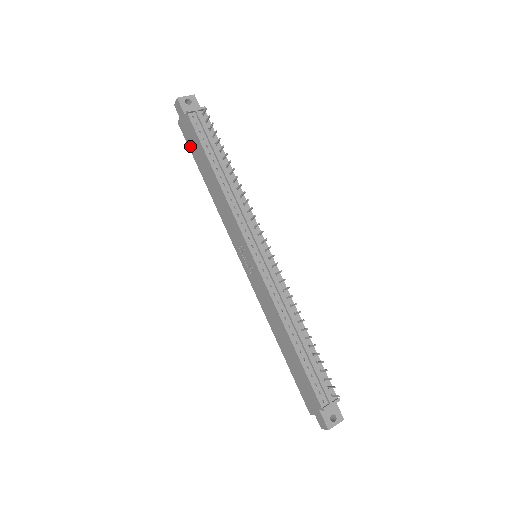
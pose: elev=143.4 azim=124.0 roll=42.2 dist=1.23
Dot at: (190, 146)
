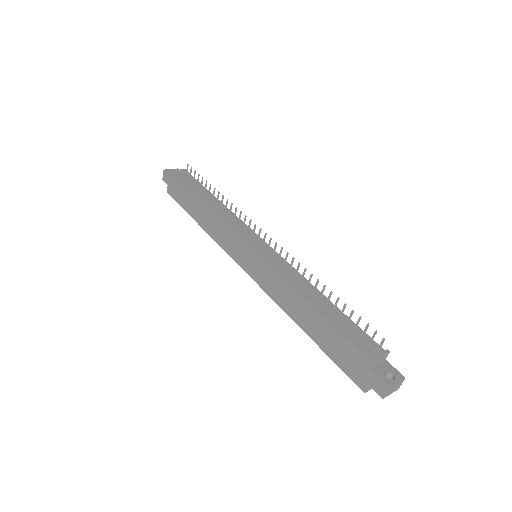
Dot at: (179, 201)
